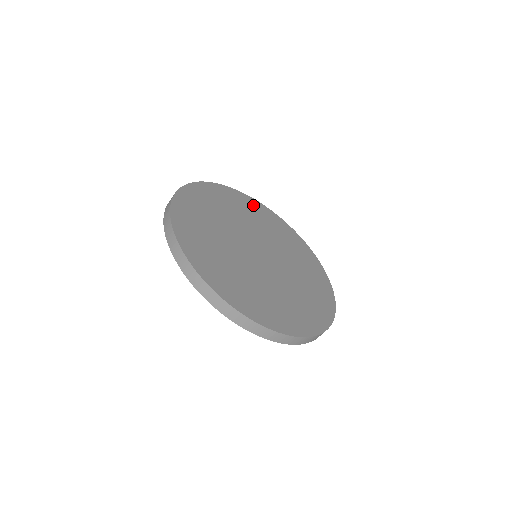
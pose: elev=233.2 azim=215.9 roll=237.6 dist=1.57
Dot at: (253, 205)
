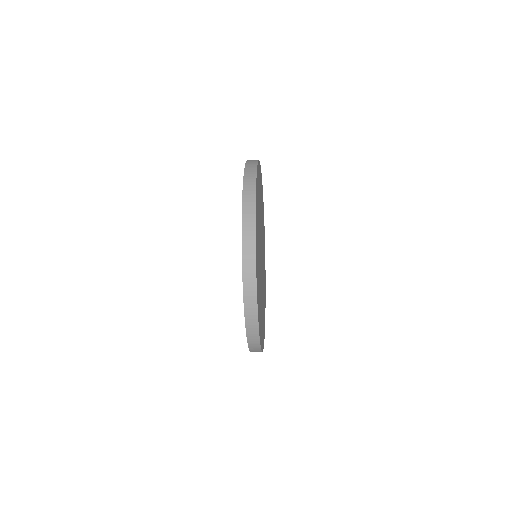
Dot at: occluded
